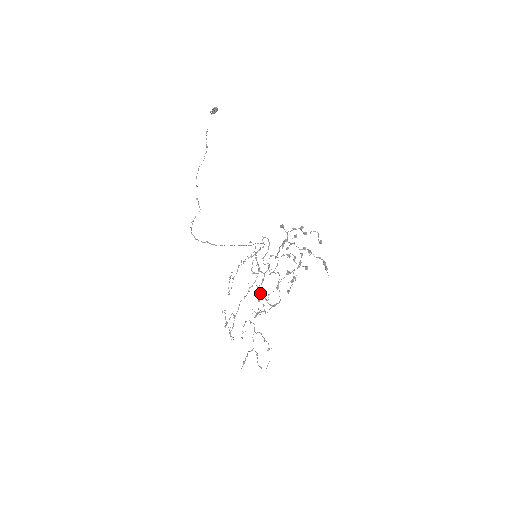
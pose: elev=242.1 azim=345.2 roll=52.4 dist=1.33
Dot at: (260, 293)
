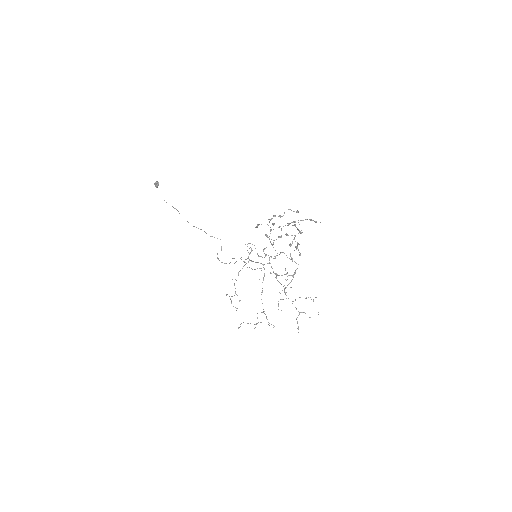
Dot at: (278, 275)
